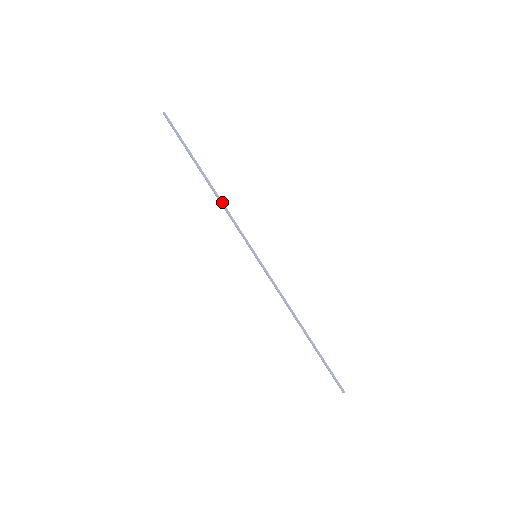
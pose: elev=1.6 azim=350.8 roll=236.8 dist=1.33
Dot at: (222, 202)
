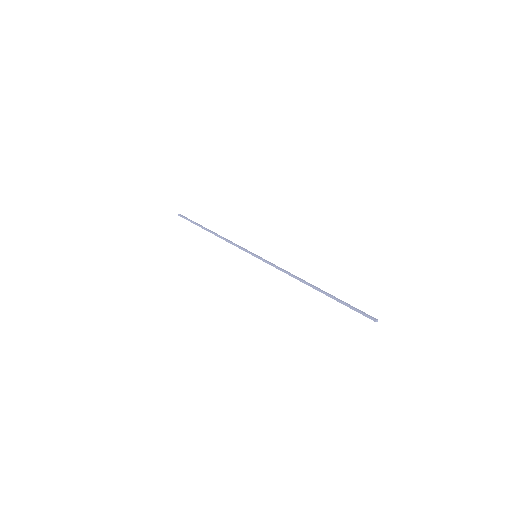
Dot at: (222, 238)
